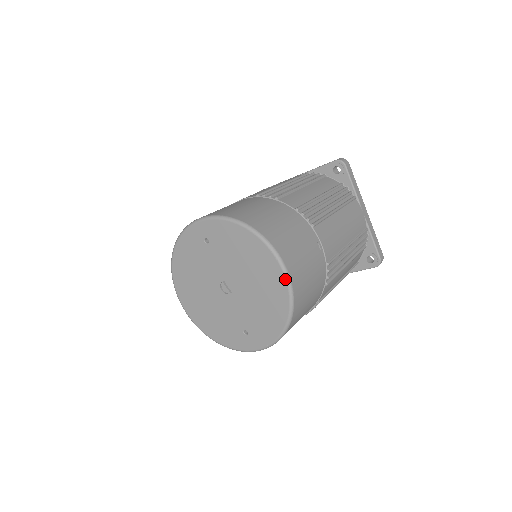
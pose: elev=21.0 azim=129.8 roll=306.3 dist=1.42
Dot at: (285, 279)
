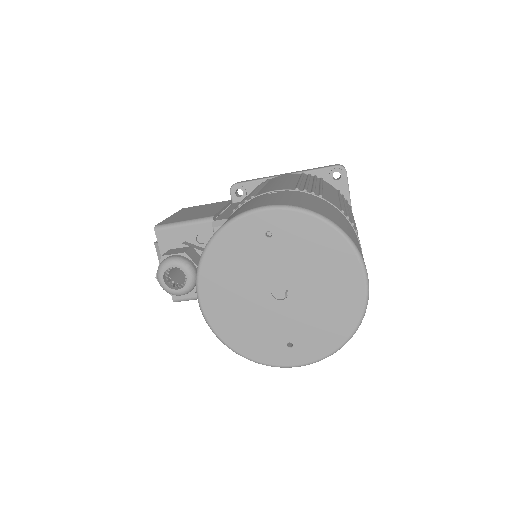
Dot at: (365, 288)
